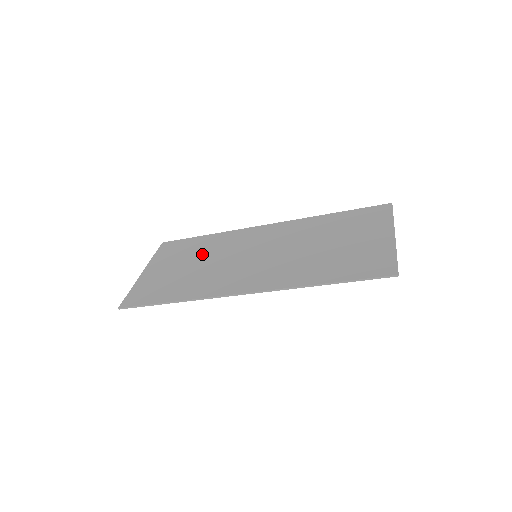
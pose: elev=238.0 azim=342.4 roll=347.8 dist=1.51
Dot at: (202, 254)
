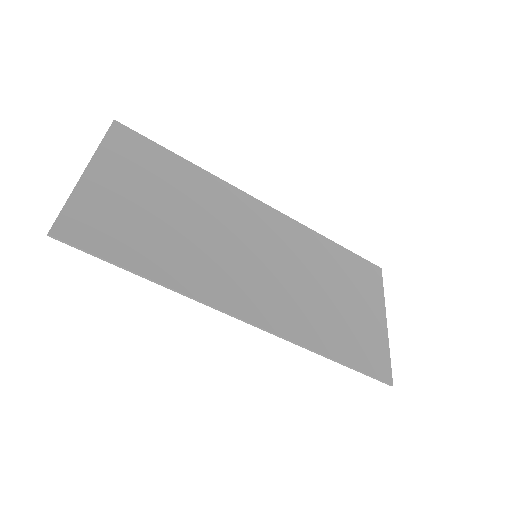
Dot at: (184, 199)
